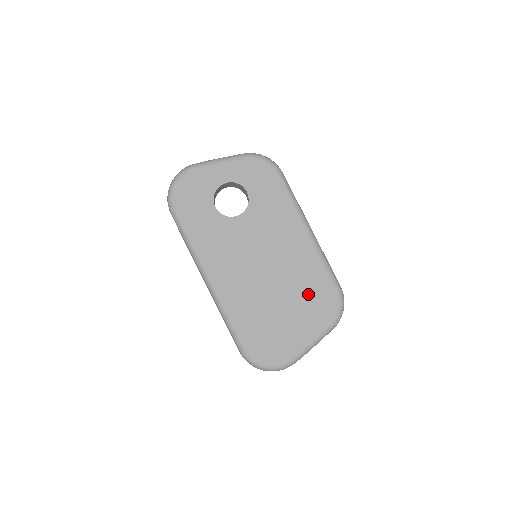
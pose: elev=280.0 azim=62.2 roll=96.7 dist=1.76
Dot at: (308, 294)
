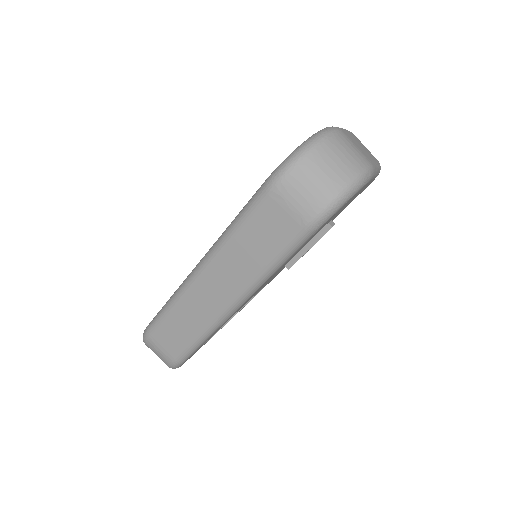
Dot at: occluded
